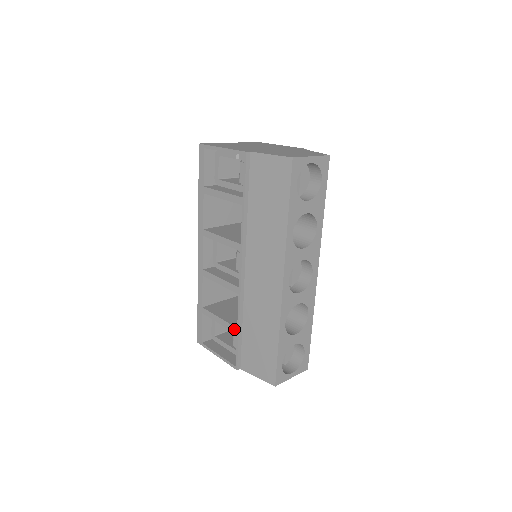
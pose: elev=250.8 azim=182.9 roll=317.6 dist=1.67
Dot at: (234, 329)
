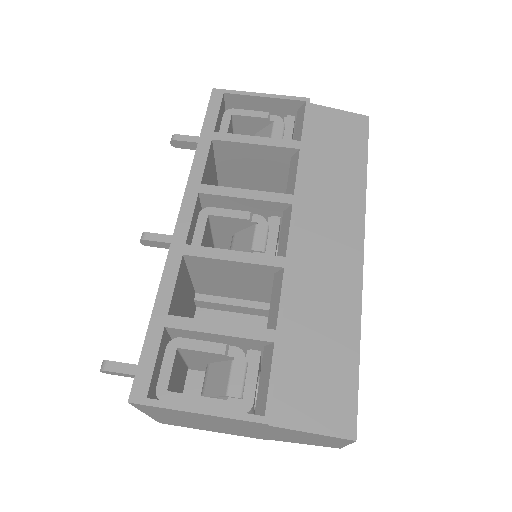
Dot at: (267, 333)
